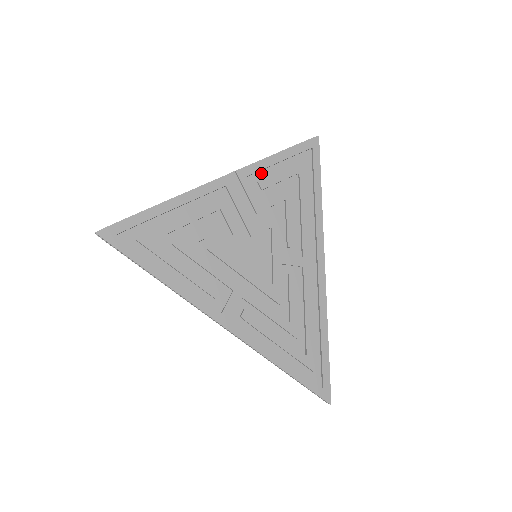
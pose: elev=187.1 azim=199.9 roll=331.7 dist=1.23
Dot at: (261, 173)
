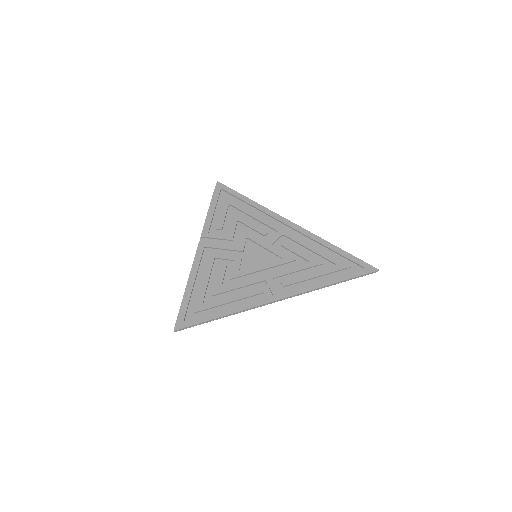
Dot at: (213, 224)
